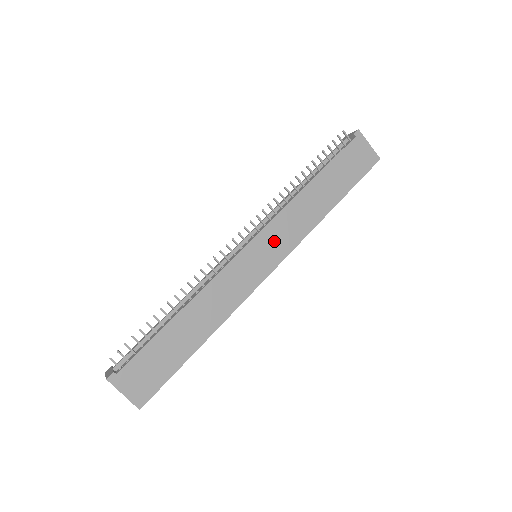
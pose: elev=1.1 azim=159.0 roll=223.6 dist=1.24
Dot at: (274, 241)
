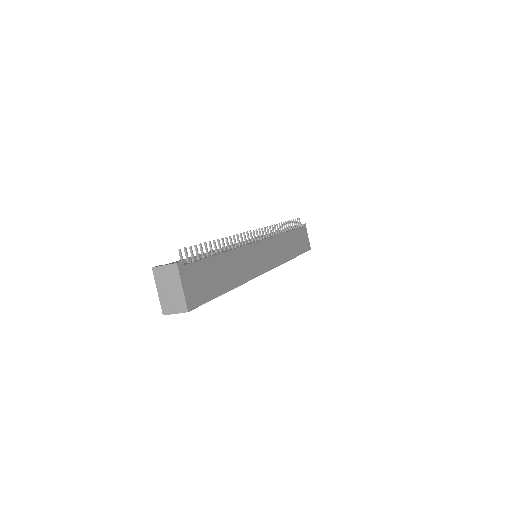
Dot at: (271, 251)
